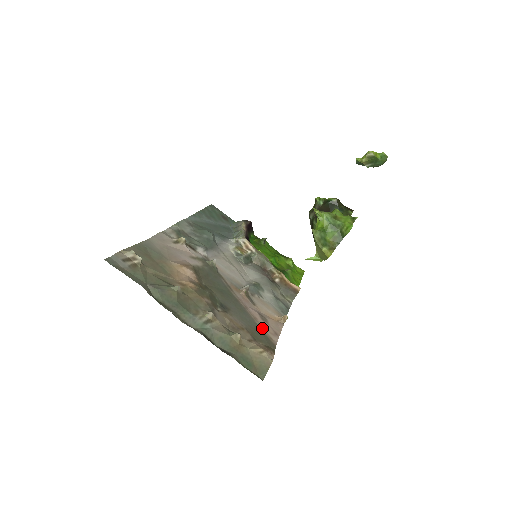
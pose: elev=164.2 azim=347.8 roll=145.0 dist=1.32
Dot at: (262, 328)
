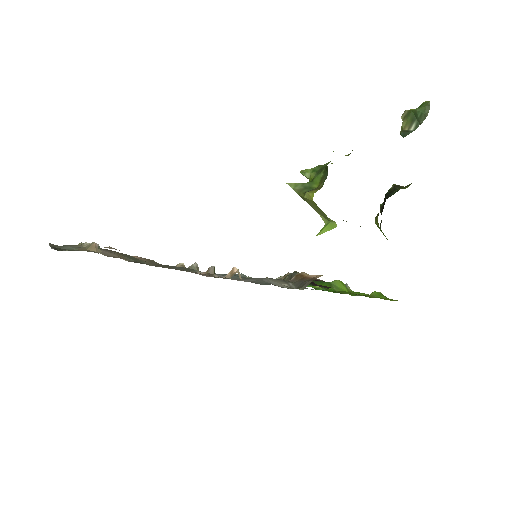
Dot at: occluded
